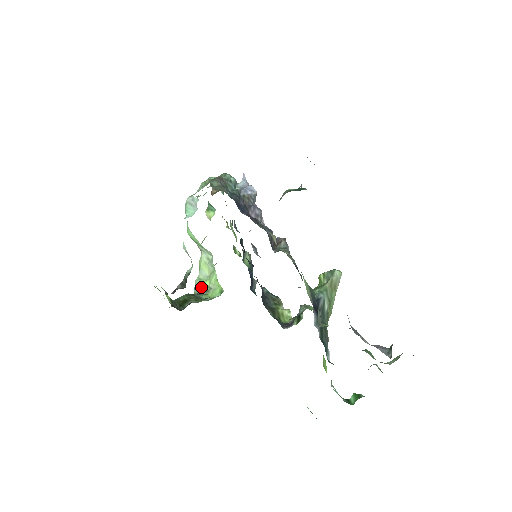
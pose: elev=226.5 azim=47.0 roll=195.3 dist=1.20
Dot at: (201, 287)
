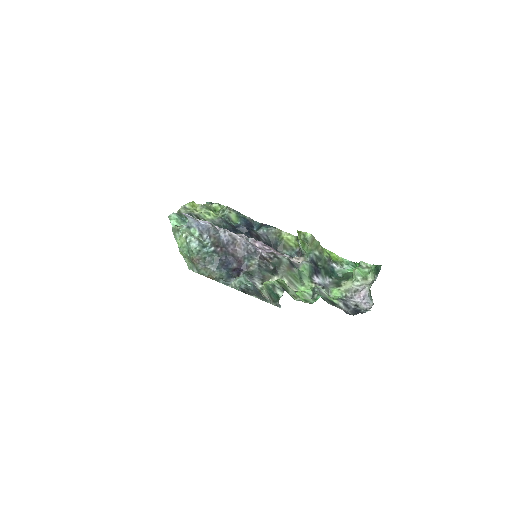
Dot at: occluded
